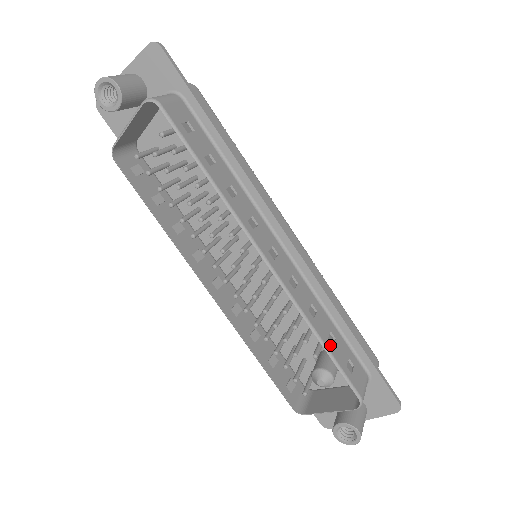
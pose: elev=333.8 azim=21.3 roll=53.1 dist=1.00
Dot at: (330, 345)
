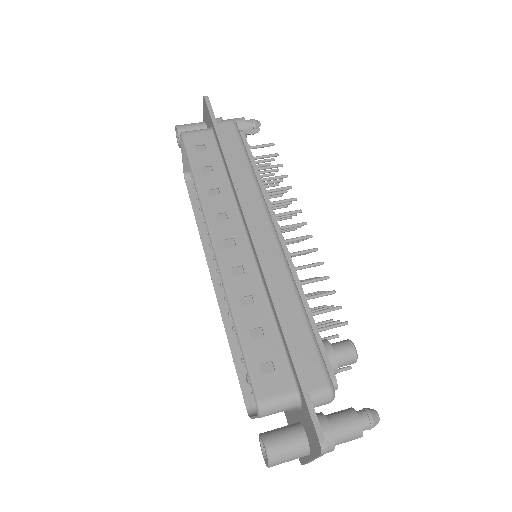
Dot at: (247, 336)
